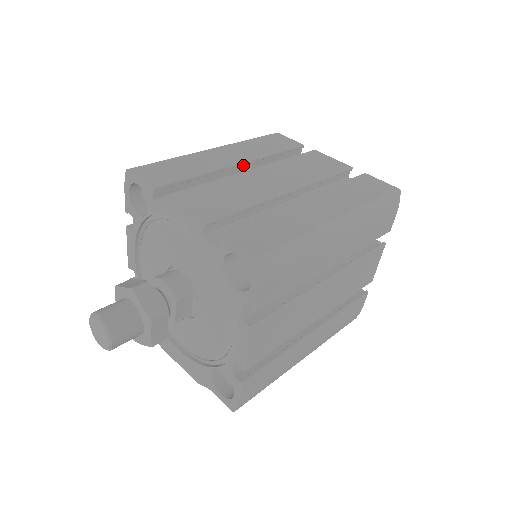
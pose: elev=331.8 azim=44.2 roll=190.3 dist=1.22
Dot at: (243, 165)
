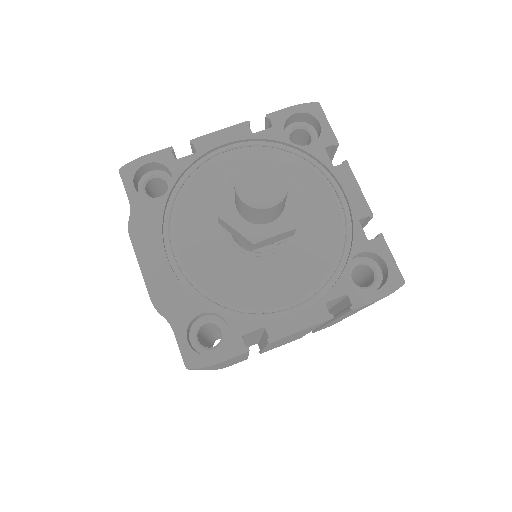
Dot at: occluded
